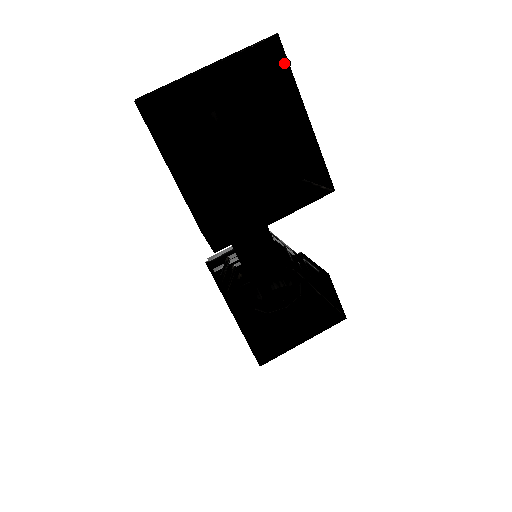
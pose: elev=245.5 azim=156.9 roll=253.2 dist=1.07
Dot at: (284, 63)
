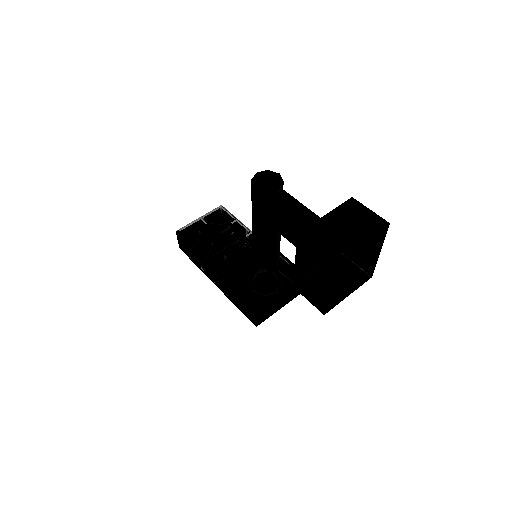
Dot at: (381, 229)
